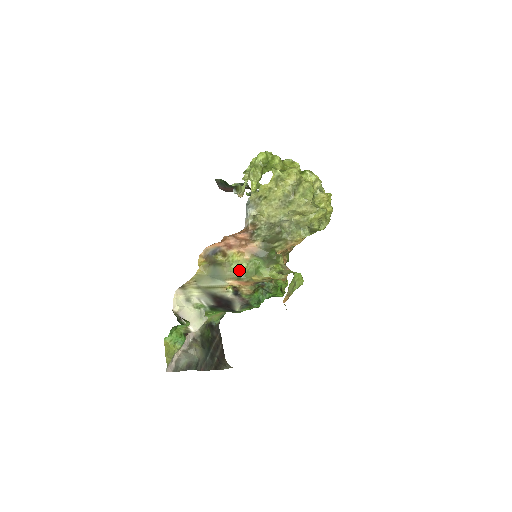
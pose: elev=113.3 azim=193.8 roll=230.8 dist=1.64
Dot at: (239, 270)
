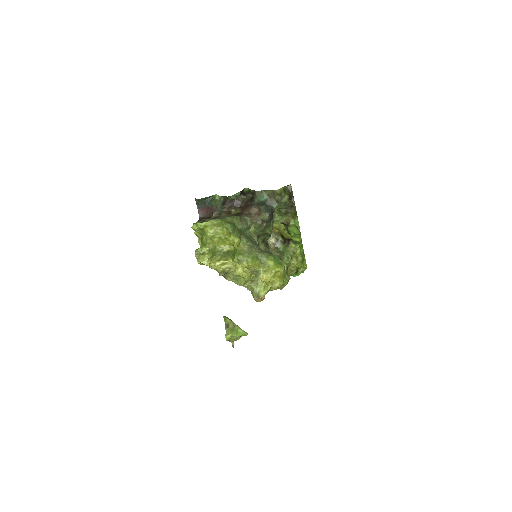
Dot at: occluded
